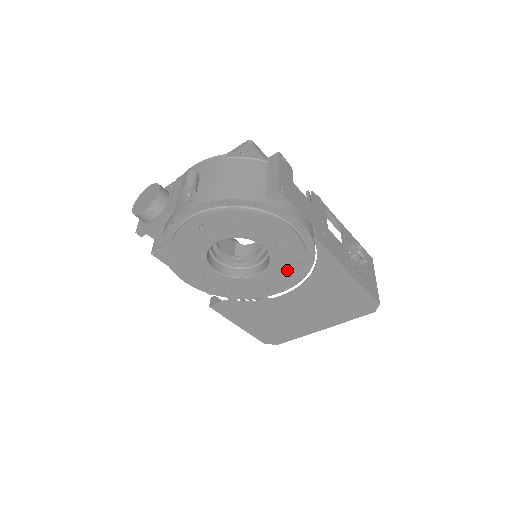
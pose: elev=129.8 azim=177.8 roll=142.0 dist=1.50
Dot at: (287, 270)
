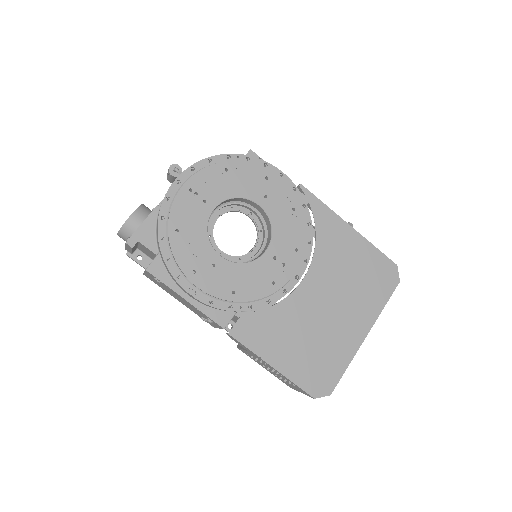
Dot at: (291, 235)
